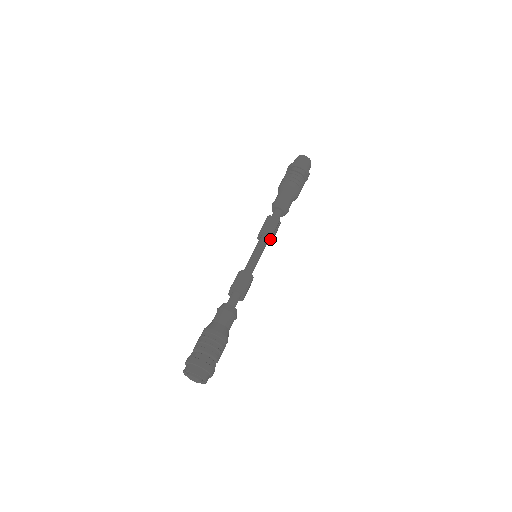
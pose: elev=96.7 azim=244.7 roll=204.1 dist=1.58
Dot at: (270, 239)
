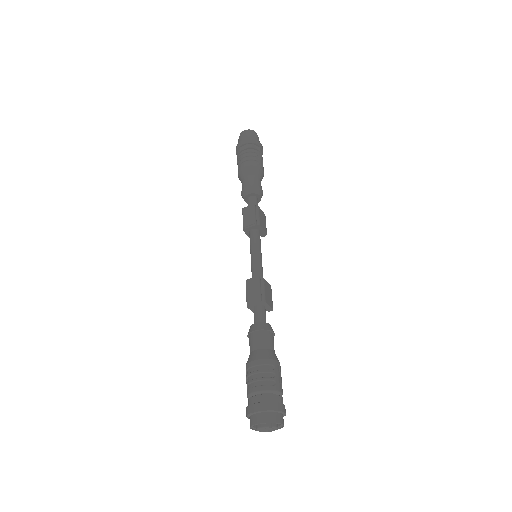
Dot at: (259, 229)
